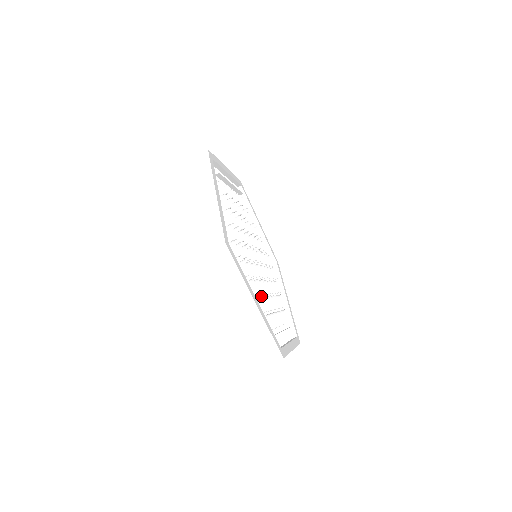
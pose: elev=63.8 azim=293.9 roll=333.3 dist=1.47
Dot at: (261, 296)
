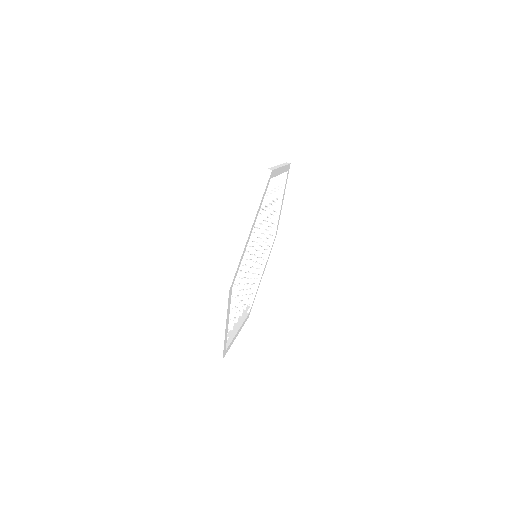
Dot at: occluded
